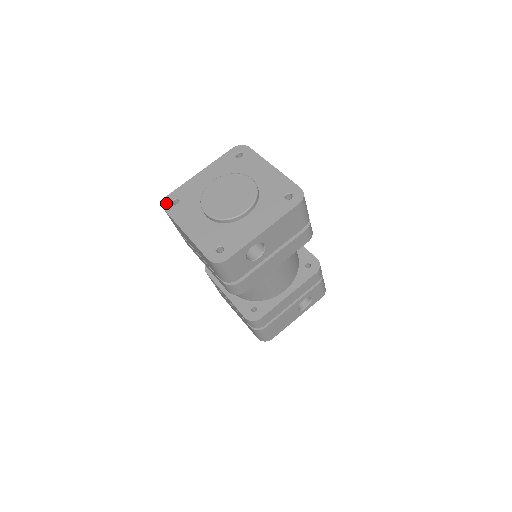
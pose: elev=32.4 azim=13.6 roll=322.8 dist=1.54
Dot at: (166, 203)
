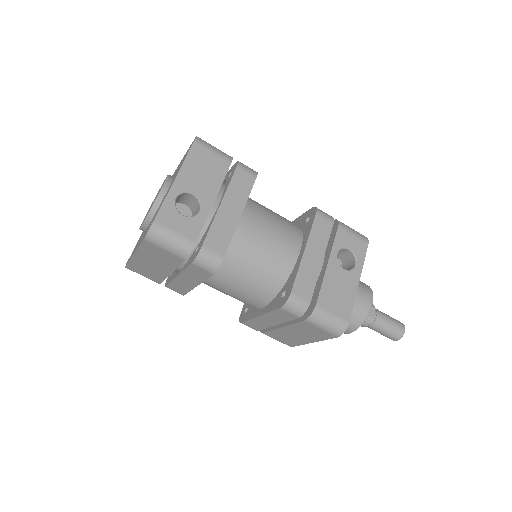
Dot at: occluded
